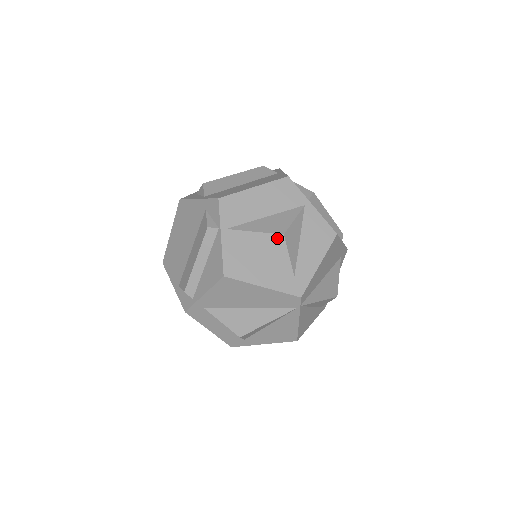
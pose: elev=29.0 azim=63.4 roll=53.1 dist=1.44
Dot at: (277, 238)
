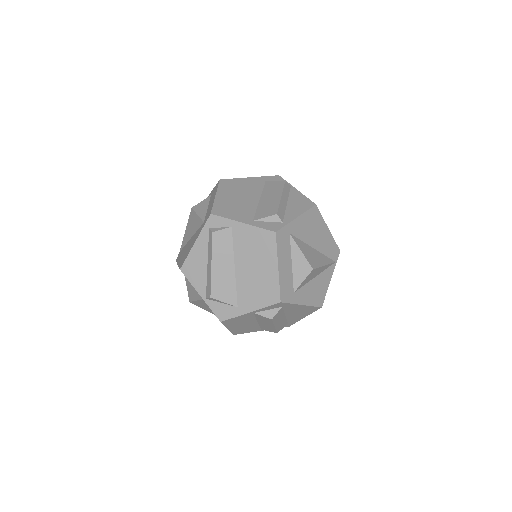
Dot at: occluded
